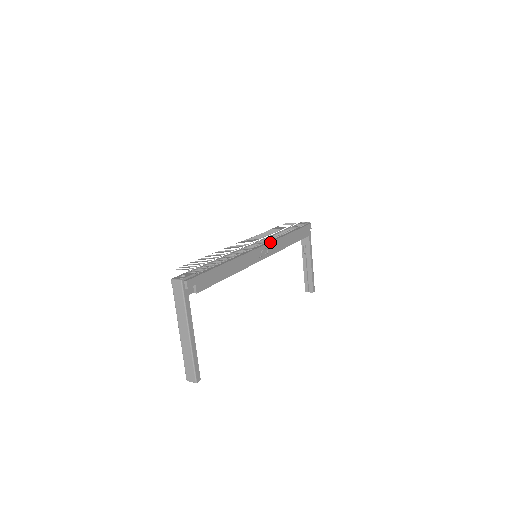
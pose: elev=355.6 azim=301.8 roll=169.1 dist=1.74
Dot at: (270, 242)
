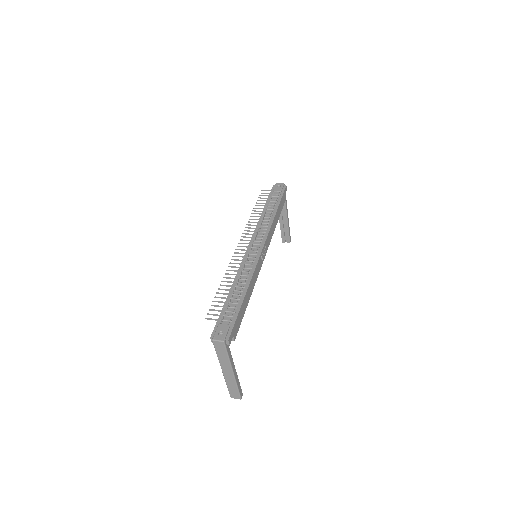
Dot at: (266, 238)
